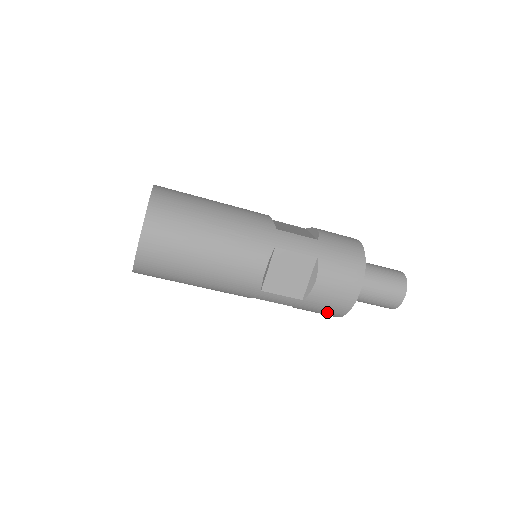
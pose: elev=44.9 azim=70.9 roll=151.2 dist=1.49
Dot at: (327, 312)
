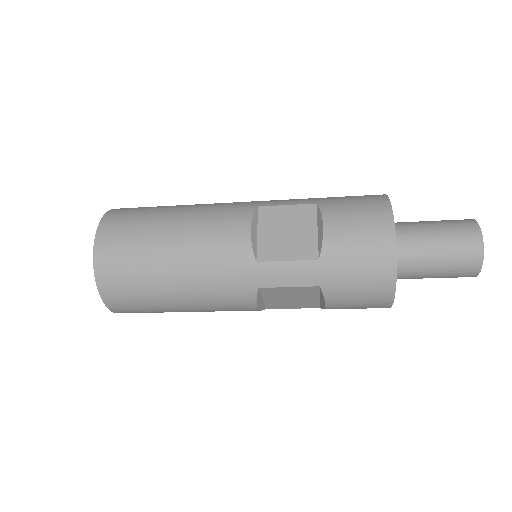
Dot at: occluded
